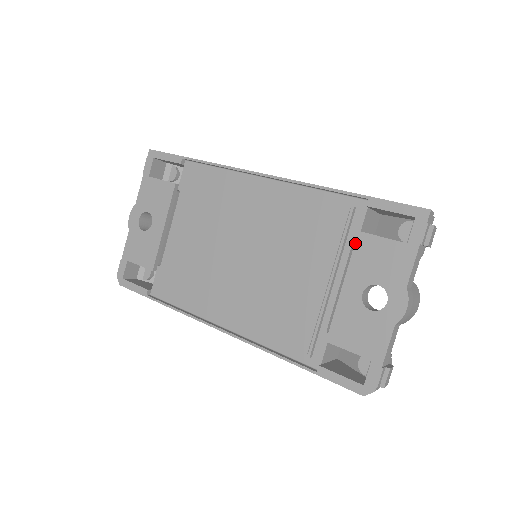
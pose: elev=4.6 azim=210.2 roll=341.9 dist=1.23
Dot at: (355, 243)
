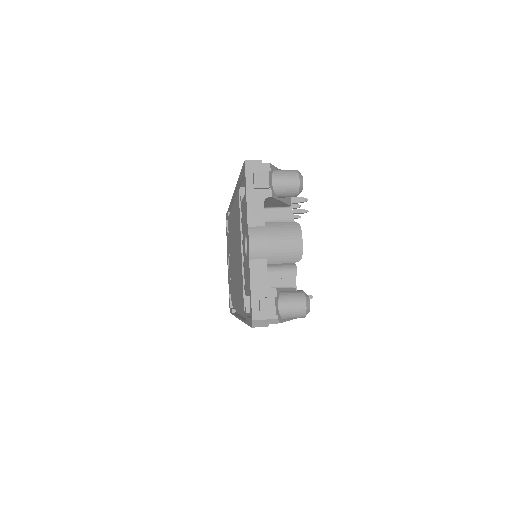
Dot at: occluded
